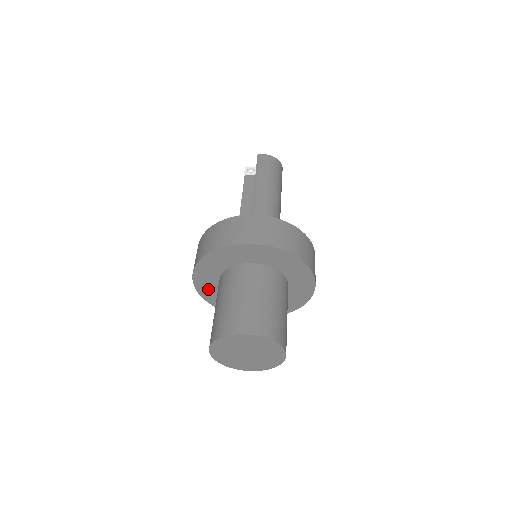
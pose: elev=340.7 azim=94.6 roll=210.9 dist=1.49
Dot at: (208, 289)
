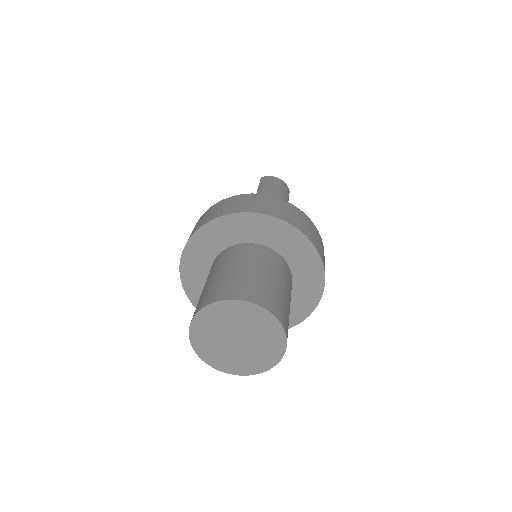
Dot at: (200, 293)
